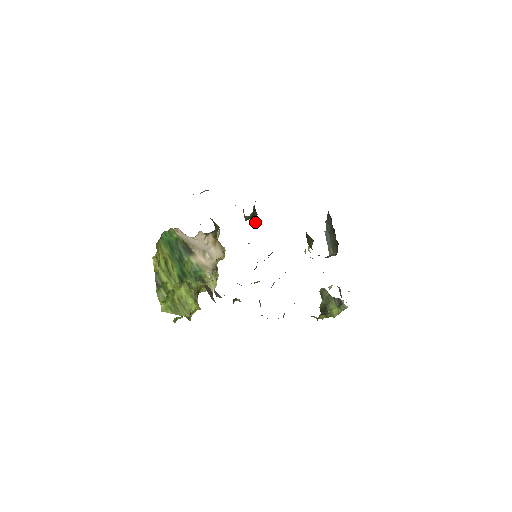
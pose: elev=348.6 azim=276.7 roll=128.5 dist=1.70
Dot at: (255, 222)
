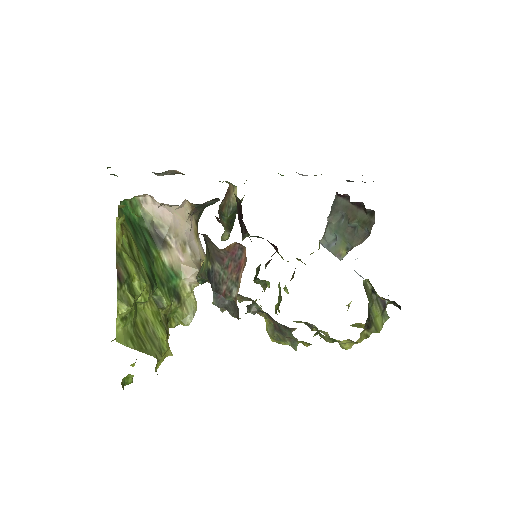
Dot at: (229, 233)
